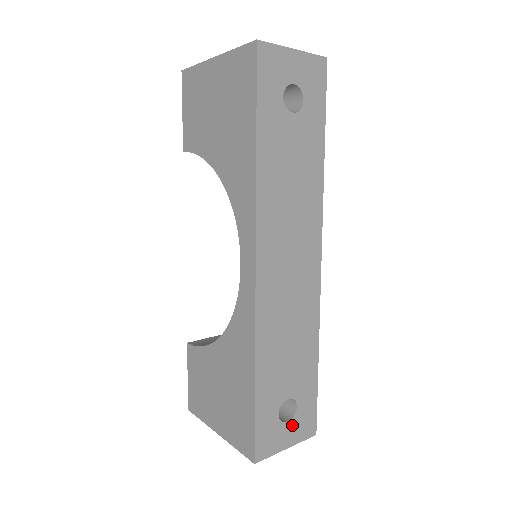
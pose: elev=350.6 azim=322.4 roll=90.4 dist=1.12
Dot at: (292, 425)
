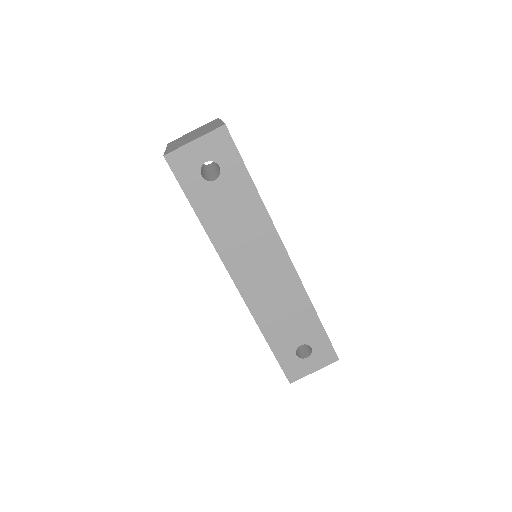
Dot at: (312, 359)
